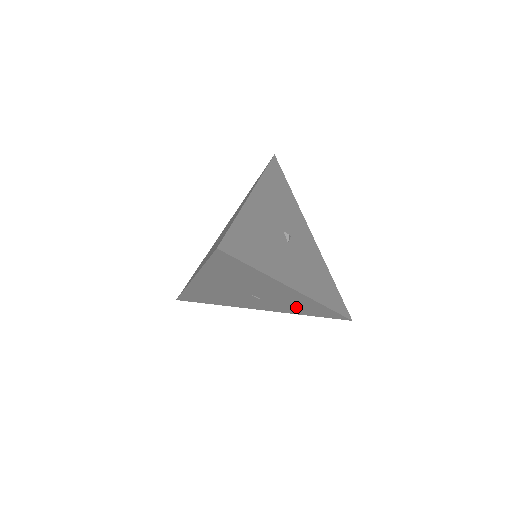
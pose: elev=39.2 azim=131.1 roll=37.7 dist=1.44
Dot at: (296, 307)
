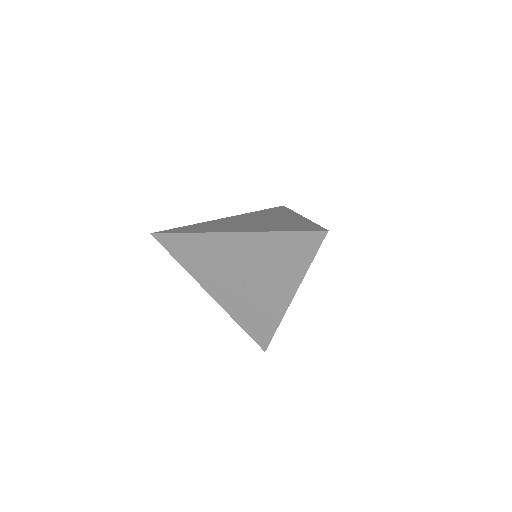
Dot at: (252, 313)
